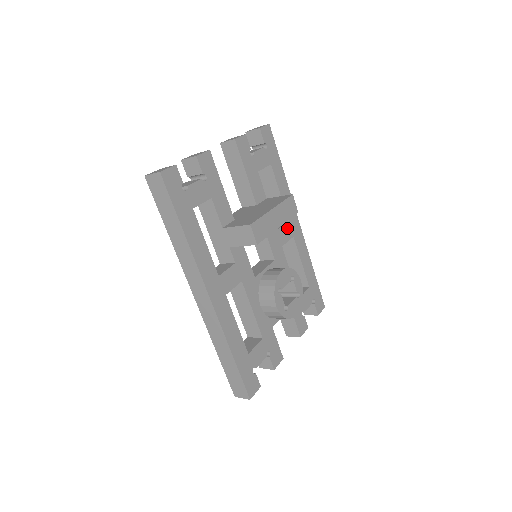
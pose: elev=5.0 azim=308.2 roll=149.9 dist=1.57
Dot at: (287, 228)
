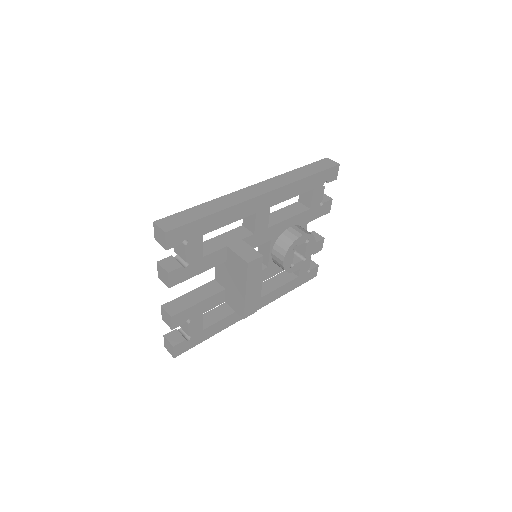
Dot at: (260, 216)
